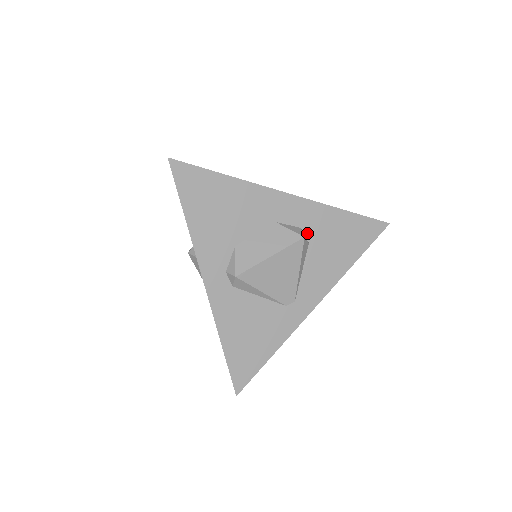
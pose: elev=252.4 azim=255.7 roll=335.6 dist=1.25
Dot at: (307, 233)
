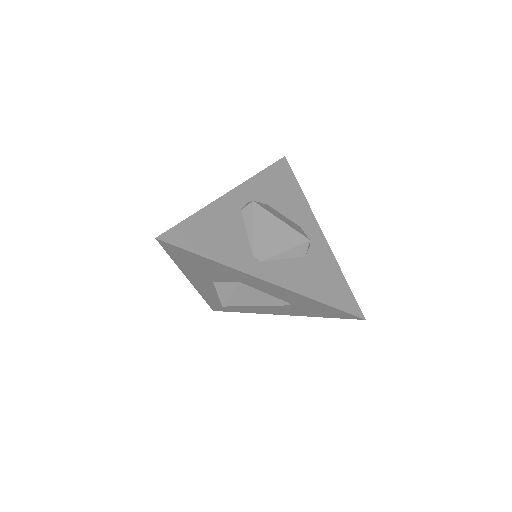
Dot at: (310, 253)
